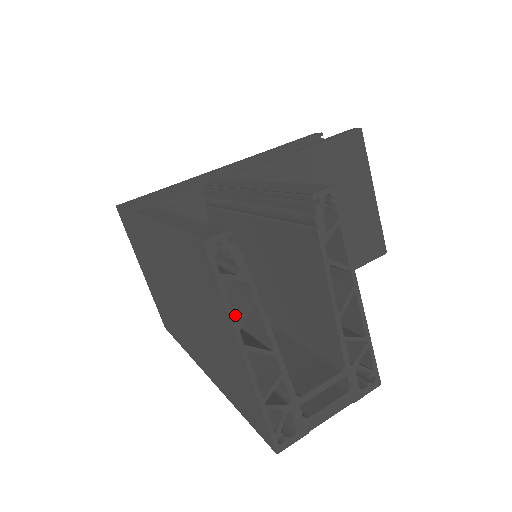
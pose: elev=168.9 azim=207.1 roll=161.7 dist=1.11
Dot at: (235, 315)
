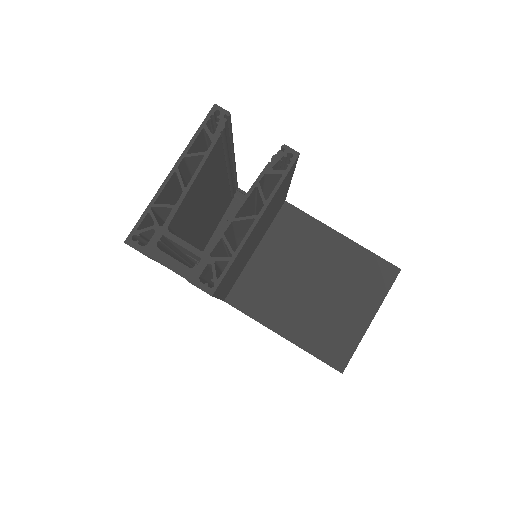
Dot at: (191, 156)
